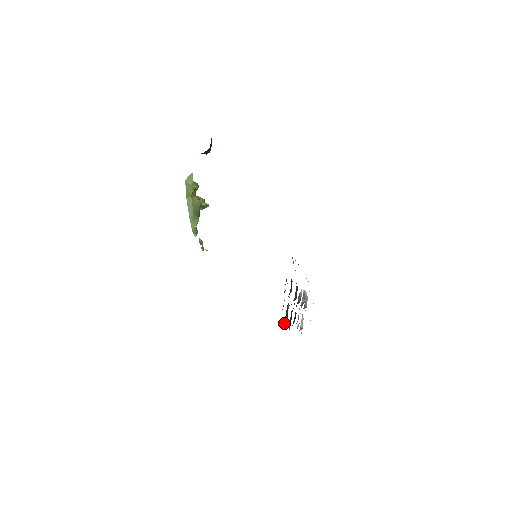
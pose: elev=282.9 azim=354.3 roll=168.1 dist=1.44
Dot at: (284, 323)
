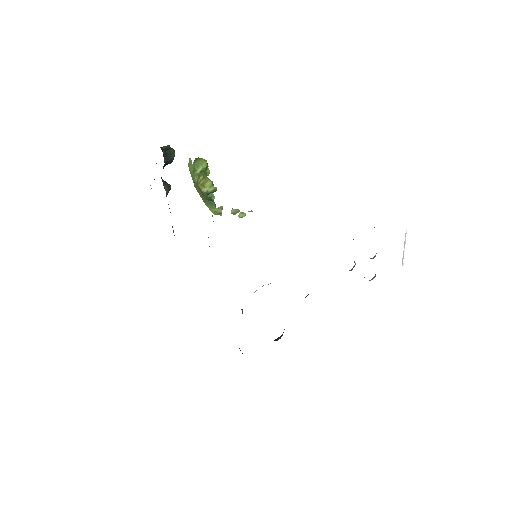
Dot at: occluded
